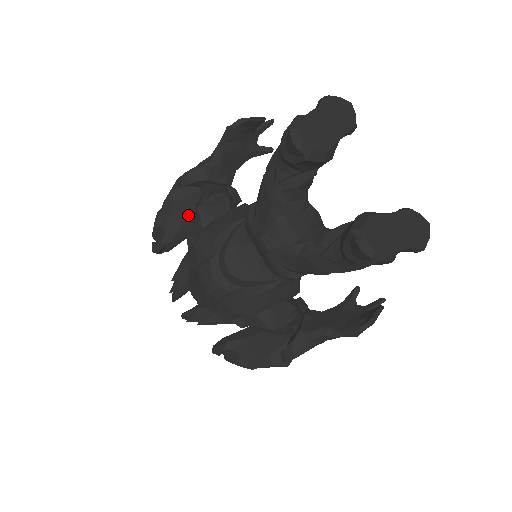
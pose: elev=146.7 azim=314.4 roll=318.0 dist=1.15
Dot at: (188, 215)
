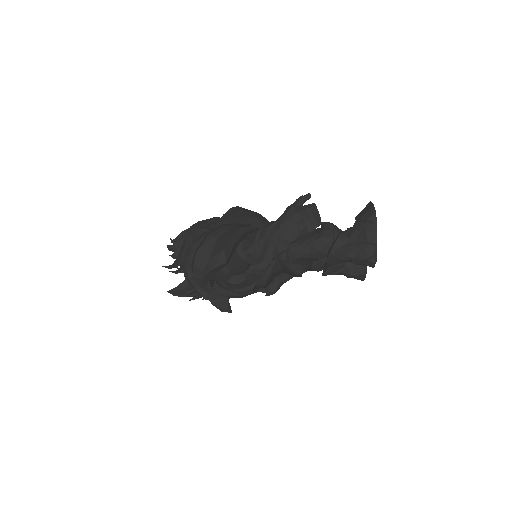
Dot at: occluded
